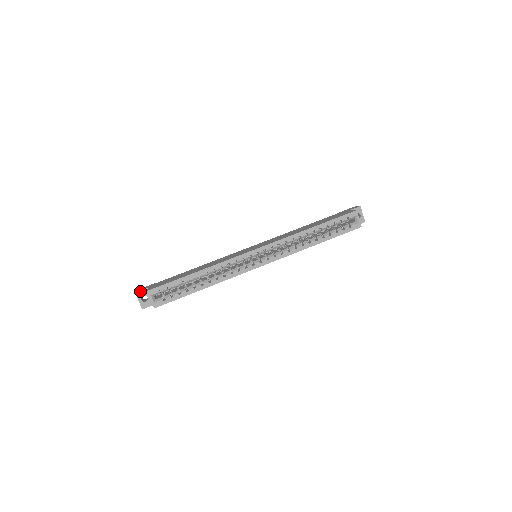
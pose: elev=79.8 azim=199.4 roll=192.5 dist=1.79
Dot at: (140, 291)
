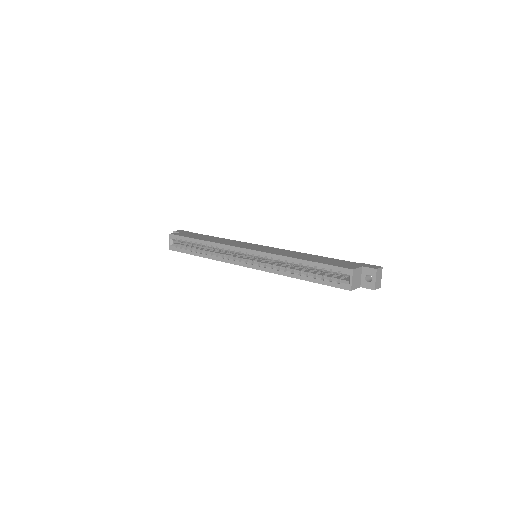
Dot at: (176, 232)
